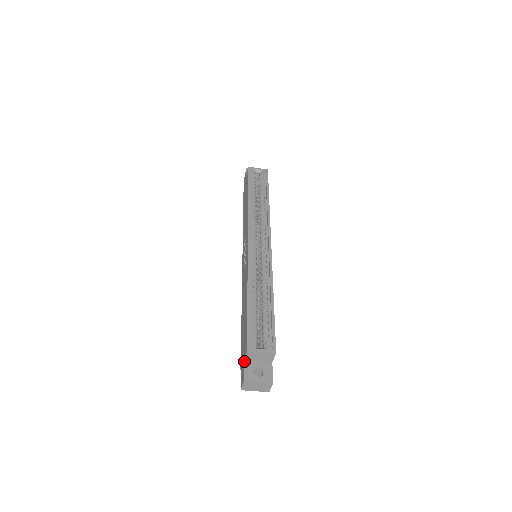
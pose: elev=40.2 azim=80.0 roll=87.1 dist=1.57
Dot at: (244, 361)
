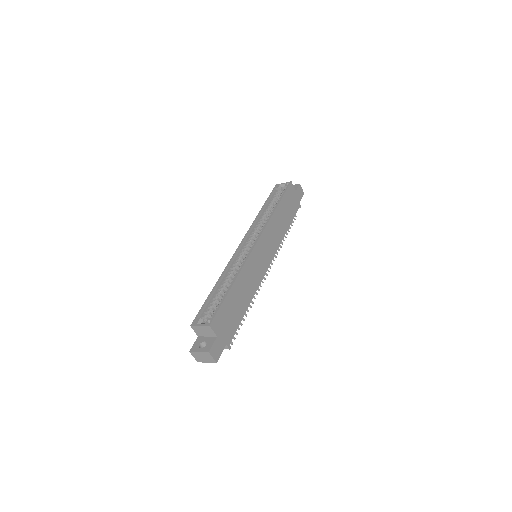
Dot at: (197, 337)
